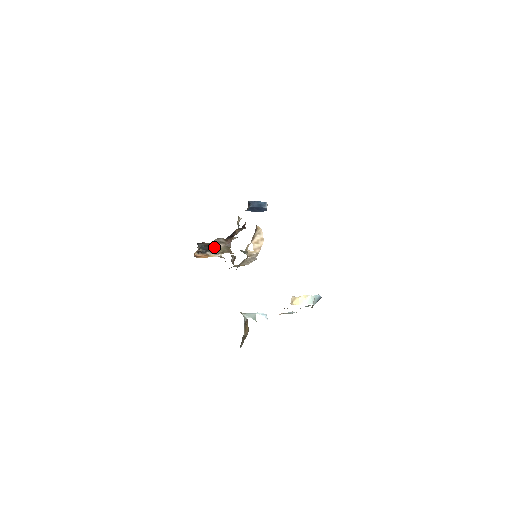
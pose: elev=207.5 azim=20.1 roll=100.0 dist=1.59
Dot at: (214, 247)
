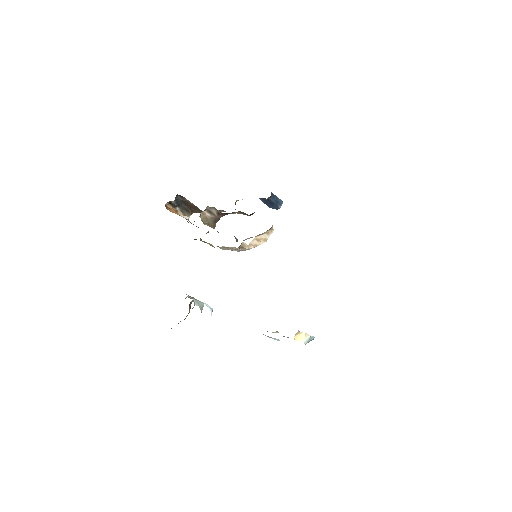
Dot at: (200, 213)
